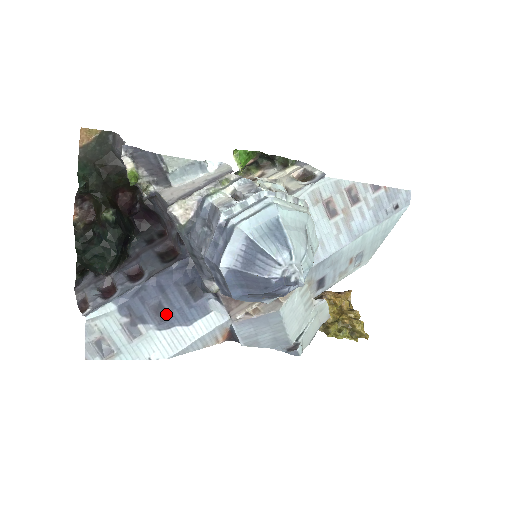
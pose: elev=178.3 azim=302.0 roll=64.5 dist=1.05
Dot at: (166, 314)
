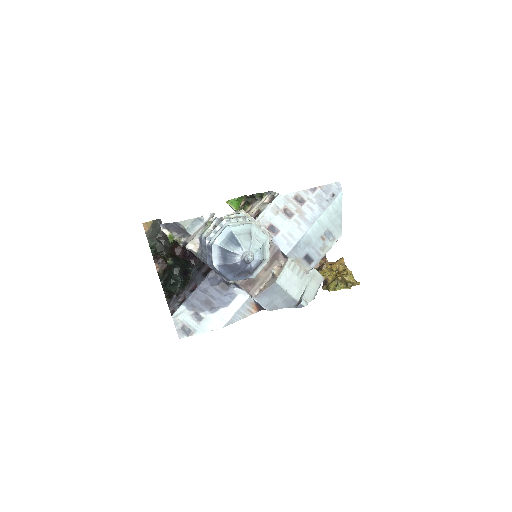
Dot at: (213, 303)
